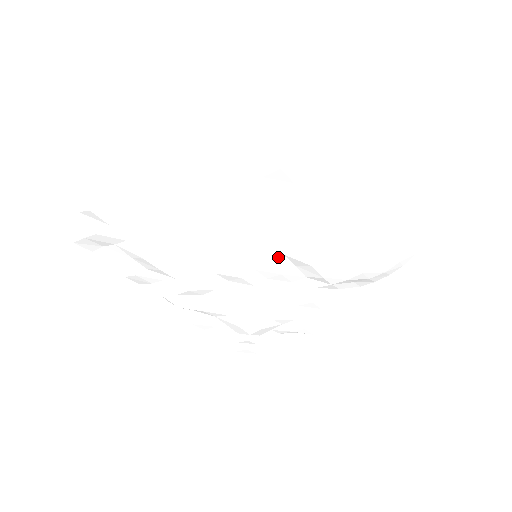
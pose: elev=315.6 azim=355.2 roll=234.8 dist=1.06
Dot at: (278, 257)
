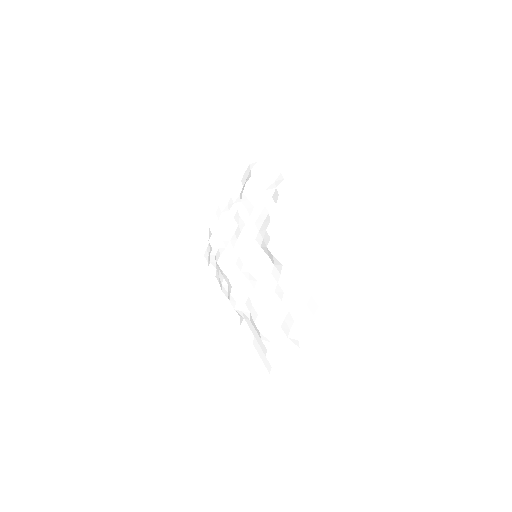
Dot at: (260, 250)
